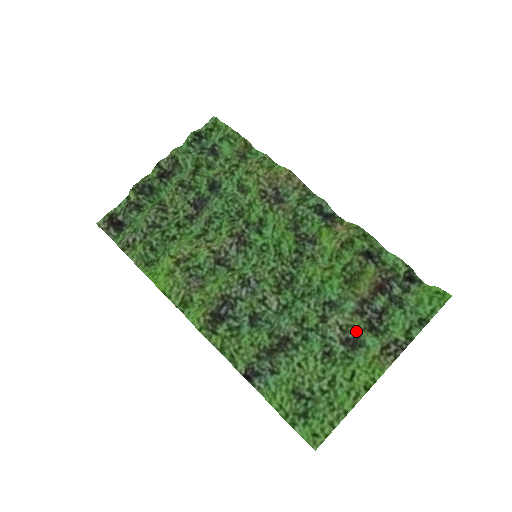
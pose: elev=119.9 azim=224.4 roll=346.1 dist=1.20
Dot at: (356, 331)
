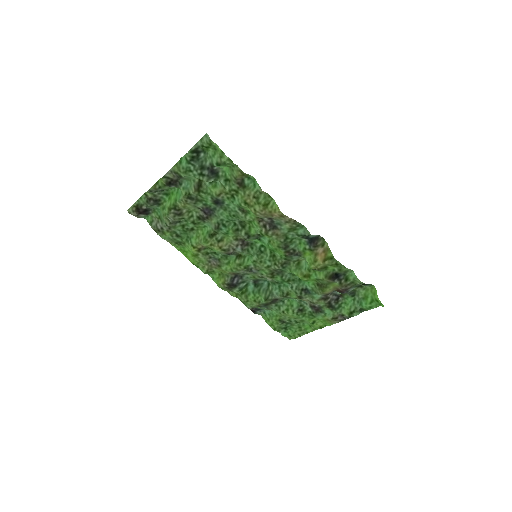
Dot at: (320, 305)
